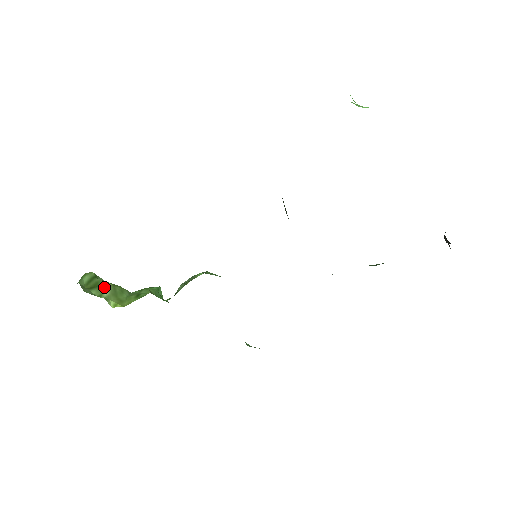
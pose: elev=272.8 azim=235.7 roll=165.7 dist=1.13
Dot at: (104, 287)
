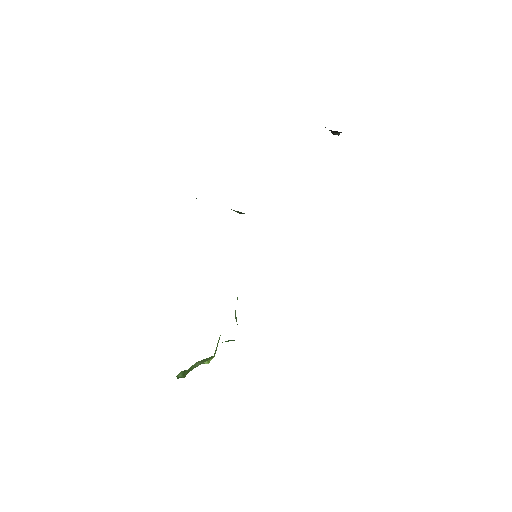
Dot at: (194, 366)
